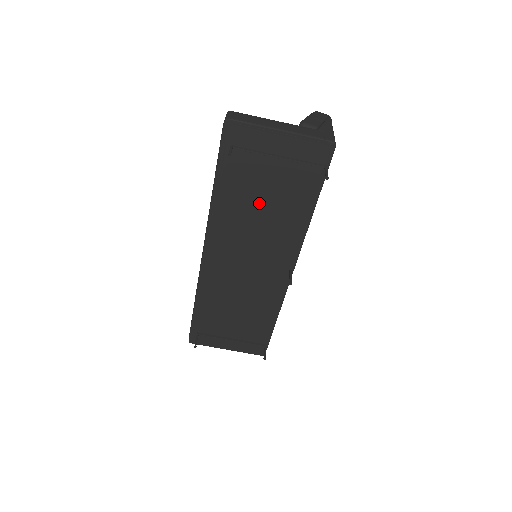
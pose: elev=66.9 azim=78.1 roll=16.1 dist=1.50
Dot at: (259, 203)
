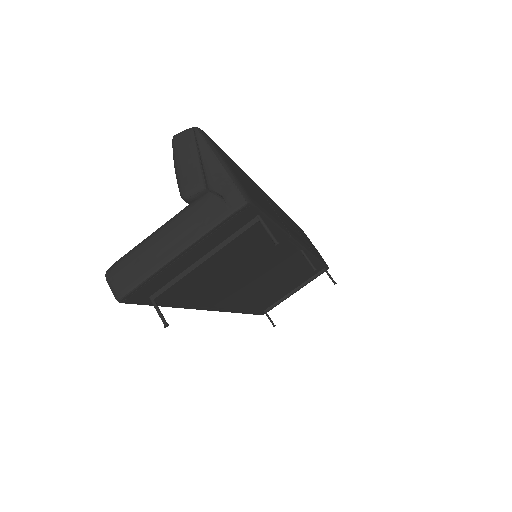
Dot at: (224, 273)
